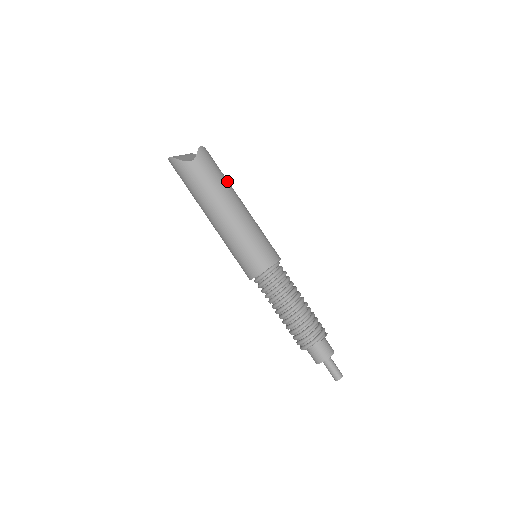
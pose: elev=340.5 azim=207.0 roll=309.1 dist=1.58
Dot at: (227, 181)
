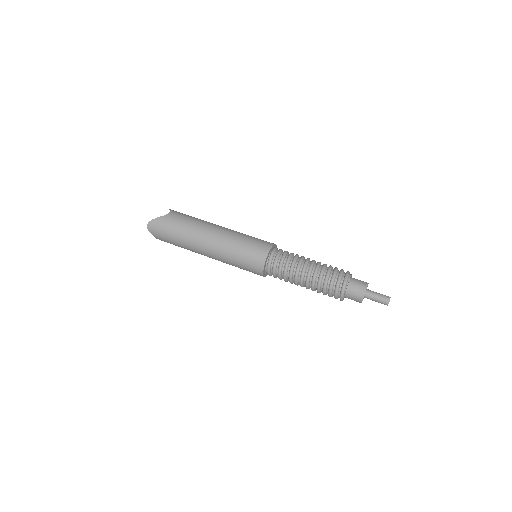
Dot at: occluded
